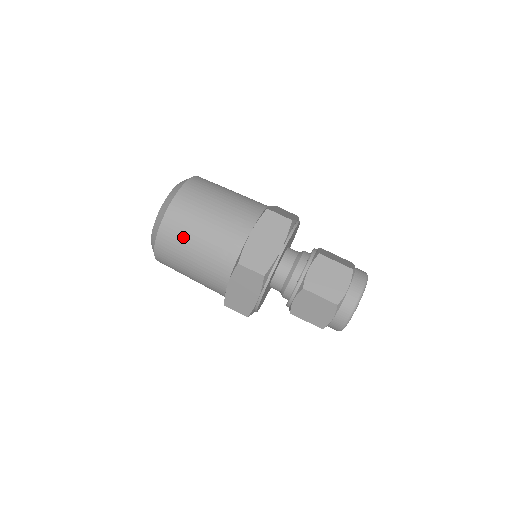
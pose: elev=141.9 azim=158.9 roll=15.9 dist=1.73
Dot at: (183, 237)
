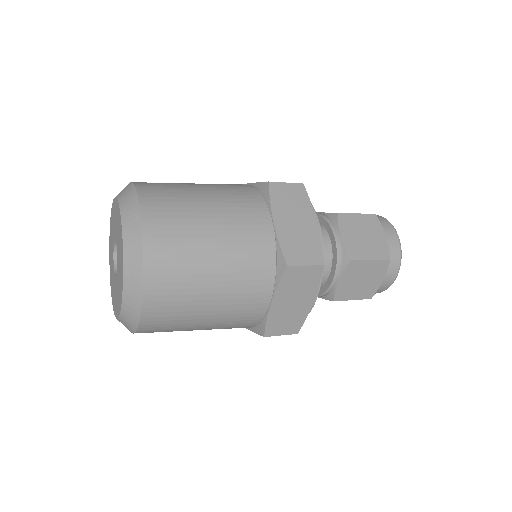
Dot at: (188, 271)
